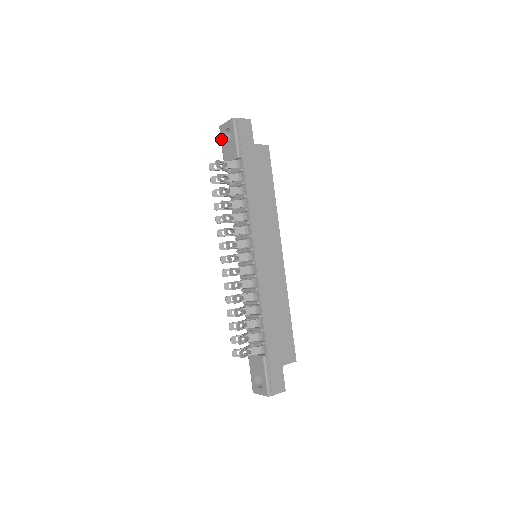
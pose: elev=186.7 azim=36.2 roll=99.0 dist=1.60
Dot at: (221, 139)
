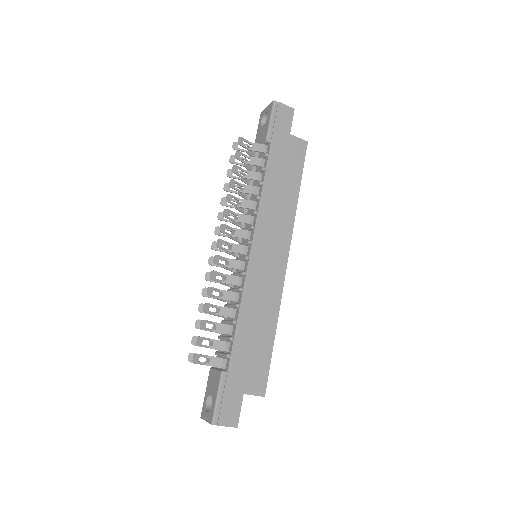
Dot at: (258, 125)
